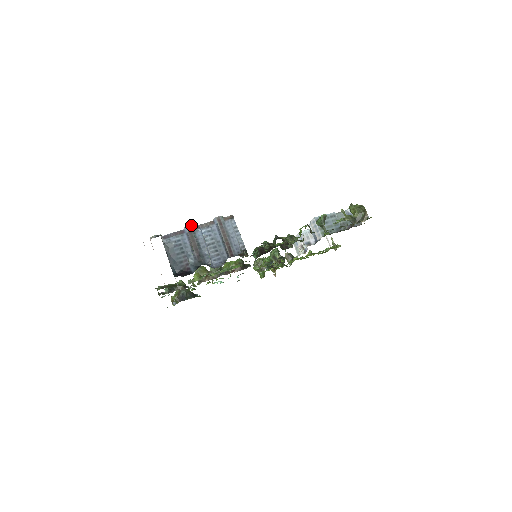
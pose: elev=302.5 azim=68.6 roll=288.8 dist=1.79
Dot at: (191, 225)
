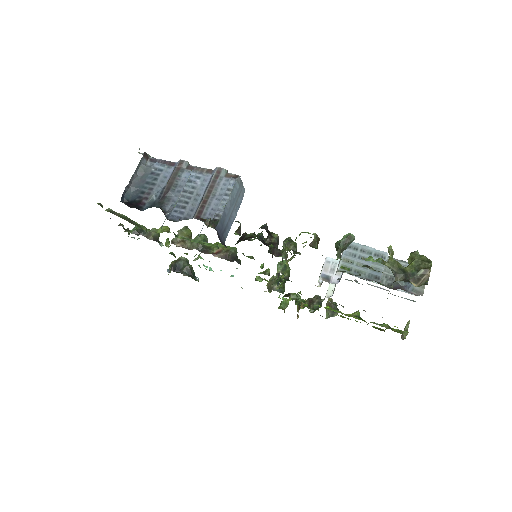
Dot at: (186, 161)
